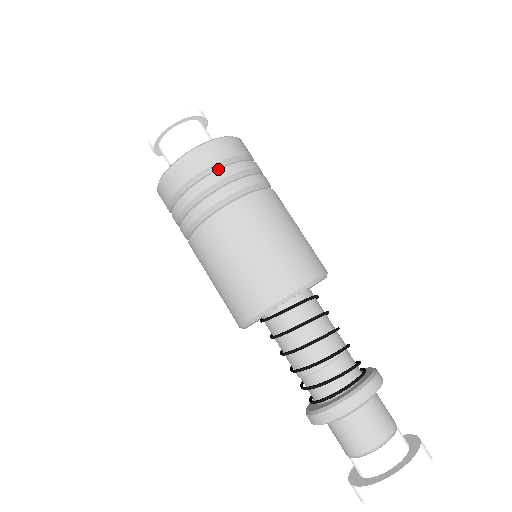
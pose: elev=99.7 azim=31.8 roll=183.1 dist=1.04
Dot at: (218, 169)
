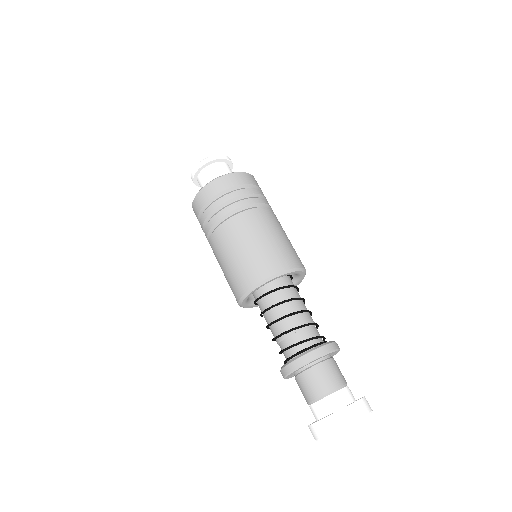
Dot at: (207, 207)
